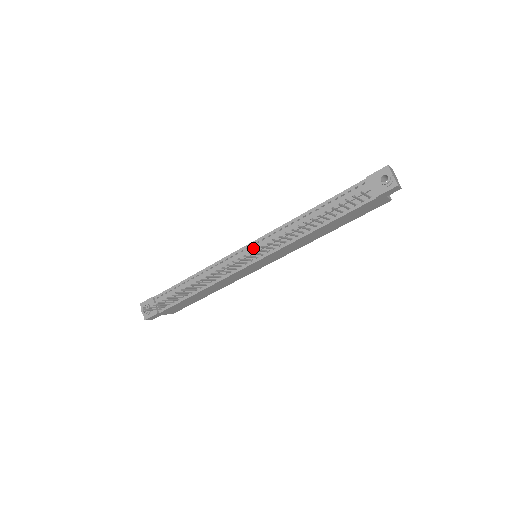
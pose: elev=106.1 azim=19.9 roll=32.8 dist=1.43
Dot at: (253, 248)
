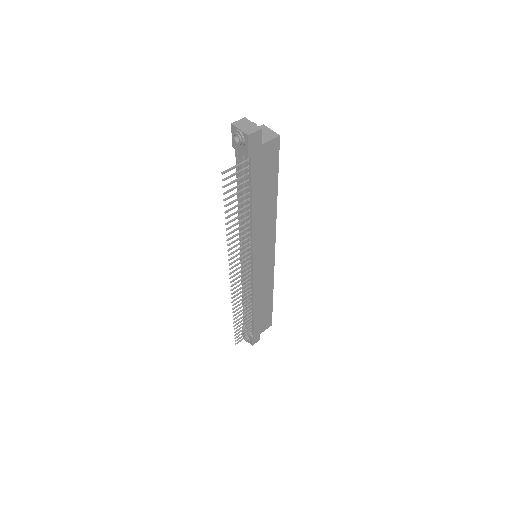
Dot at: occluded
